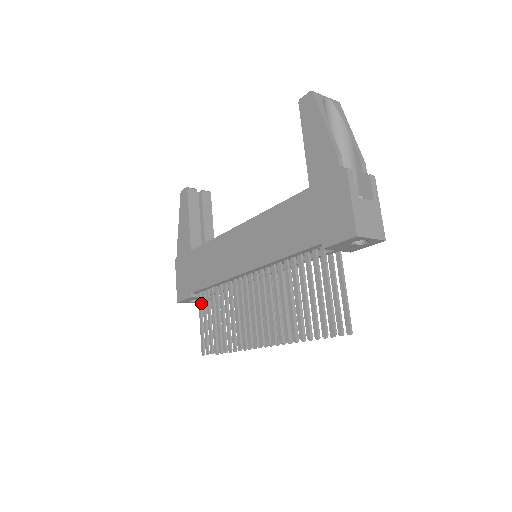
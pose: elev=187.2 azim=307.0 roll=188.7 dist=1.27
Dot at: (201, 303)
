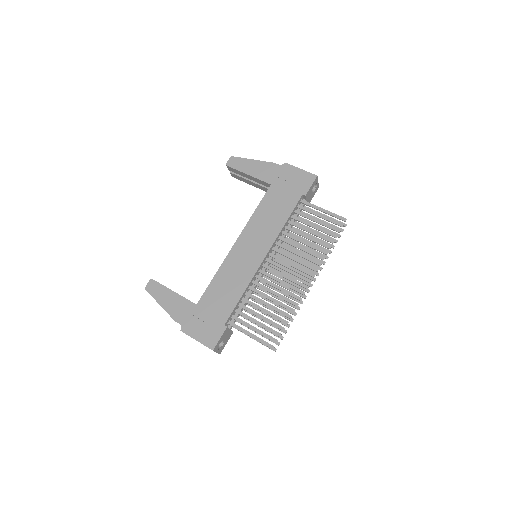
Dot at: (237, 325)
